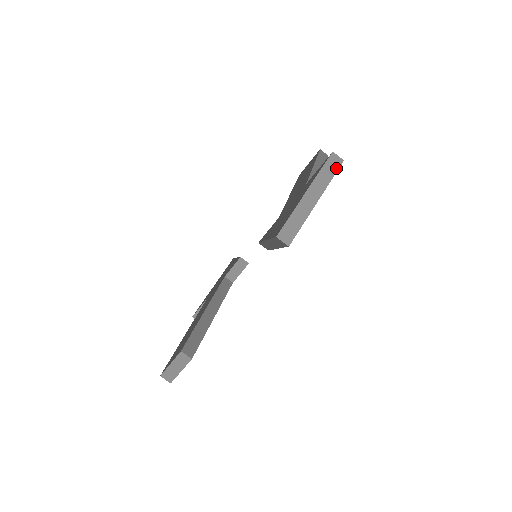
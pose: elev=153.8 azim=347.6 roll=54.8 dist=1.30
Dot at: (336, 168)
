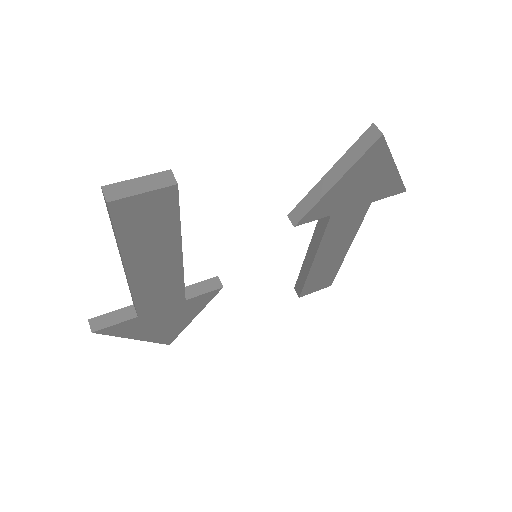
Dot at: (403, 184)
